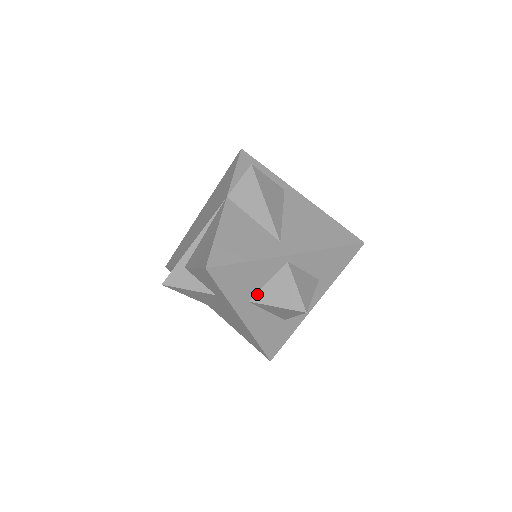
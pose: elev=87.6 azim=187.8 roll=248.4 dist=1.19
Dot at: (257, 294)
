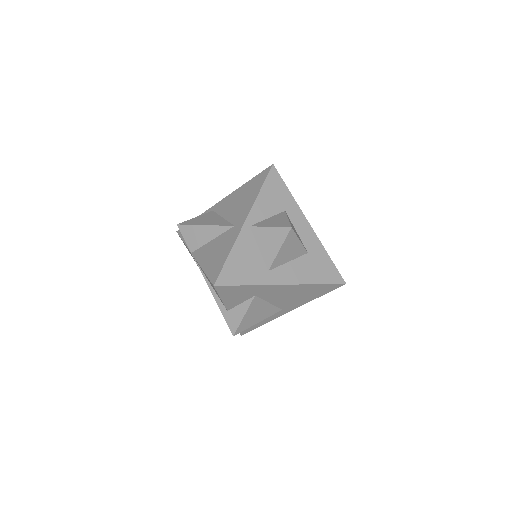
Dot at: (265, 262)
